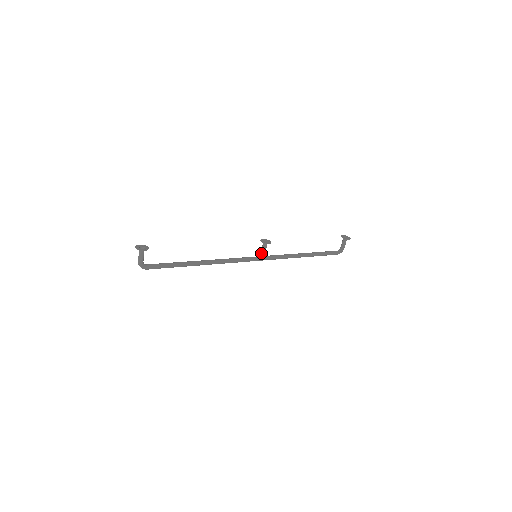
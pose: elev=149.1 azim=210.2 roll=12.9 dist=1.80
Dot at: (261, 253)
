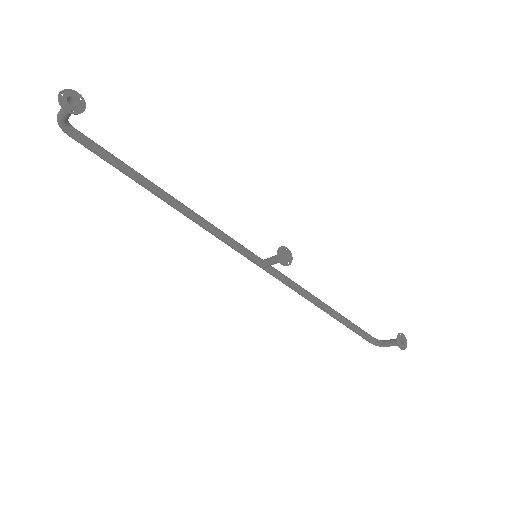
Dot at: (266, 259)
